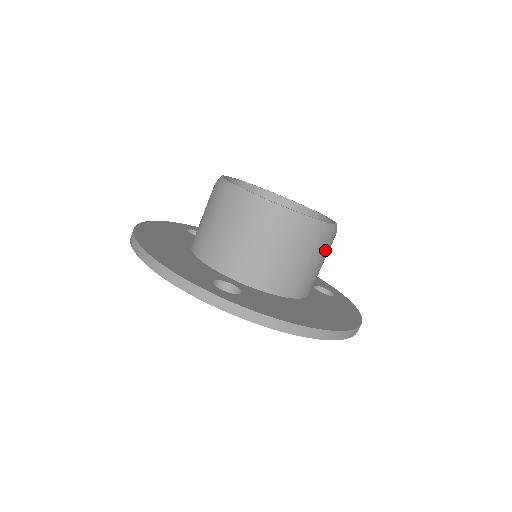
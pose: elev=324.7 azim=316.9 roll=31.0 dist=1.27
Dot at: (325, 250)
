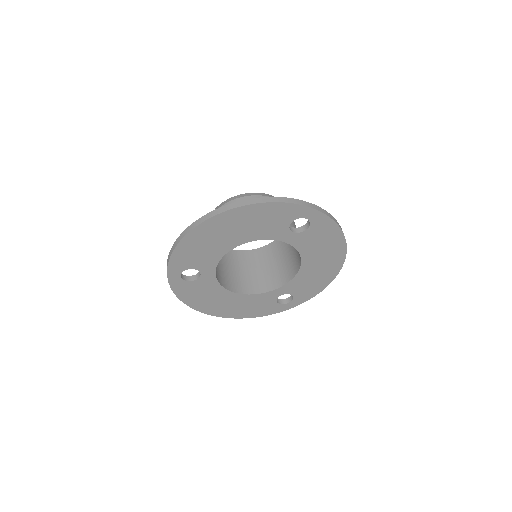
Dot at: occluded
